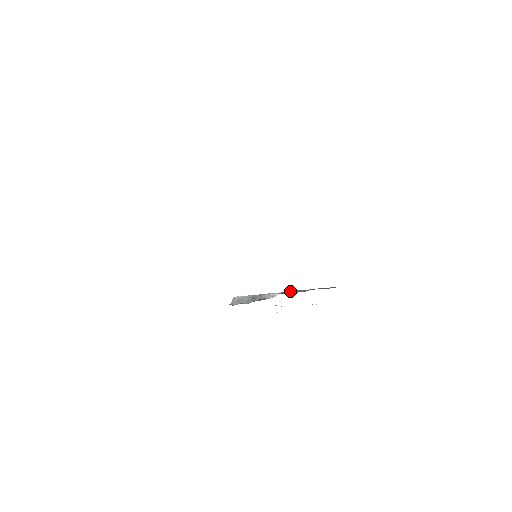
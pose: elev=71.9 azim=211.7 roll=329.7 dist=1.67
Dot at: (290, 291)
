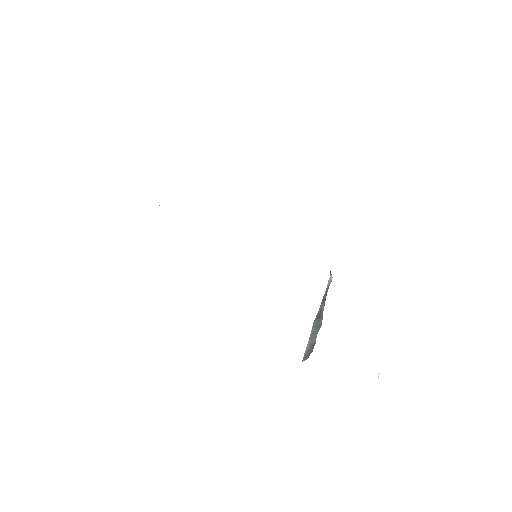
Dot at: occluded
